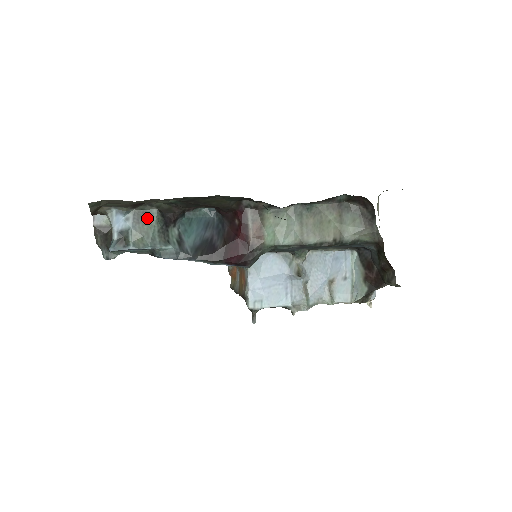
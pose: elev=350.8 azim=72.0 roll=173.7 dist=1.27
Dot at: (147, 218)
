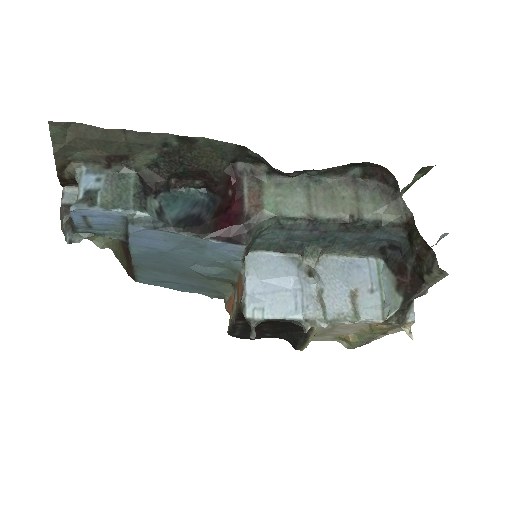
Dot at: (123, 182)
